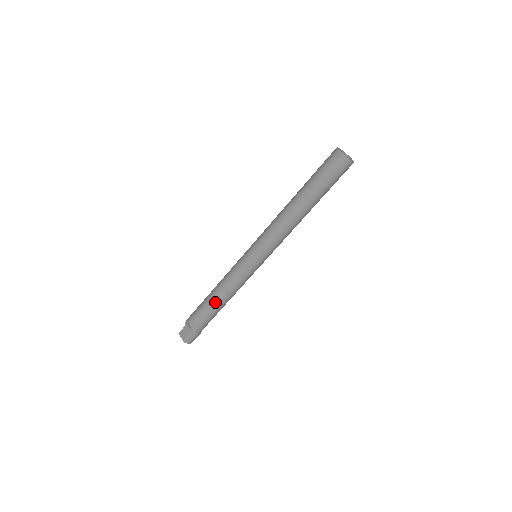
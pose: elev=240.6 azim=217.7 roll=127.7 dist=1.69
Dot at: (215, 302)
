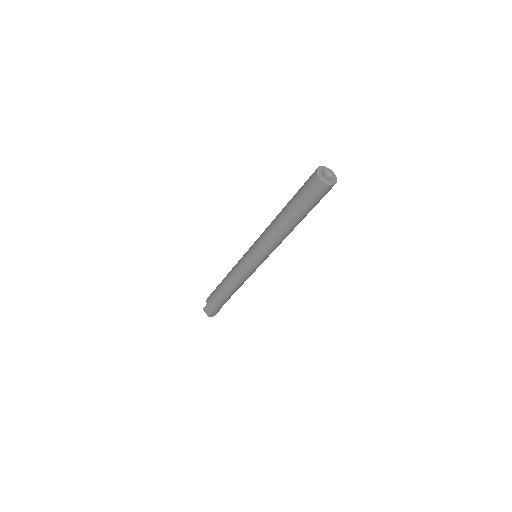
Dot at: (228, 292)
